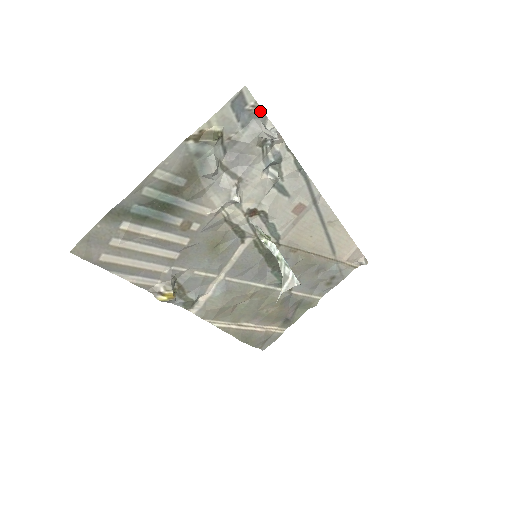
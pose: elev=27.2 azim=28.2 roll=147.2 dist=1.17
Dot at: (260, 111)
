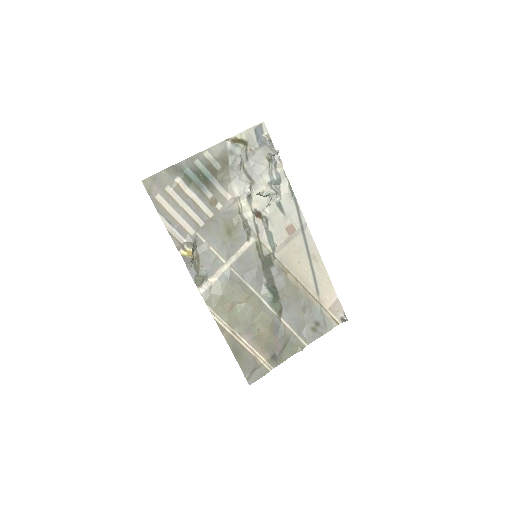
Dot at: (270, 141)
